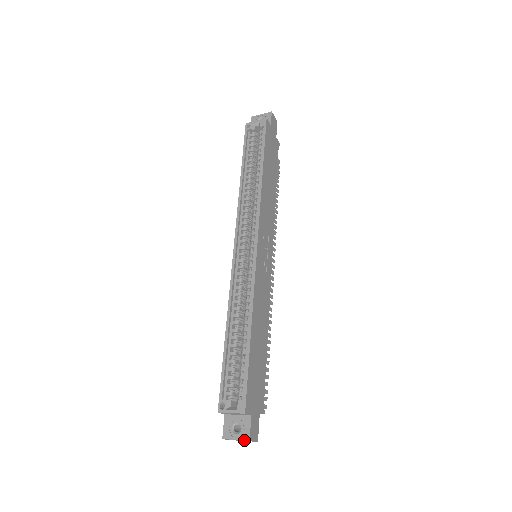
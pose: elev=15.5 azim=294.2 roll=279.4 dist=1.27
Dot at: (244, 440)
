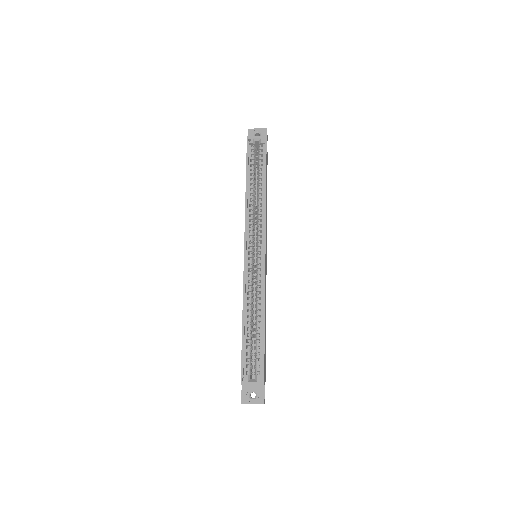
Dot at: occluded
